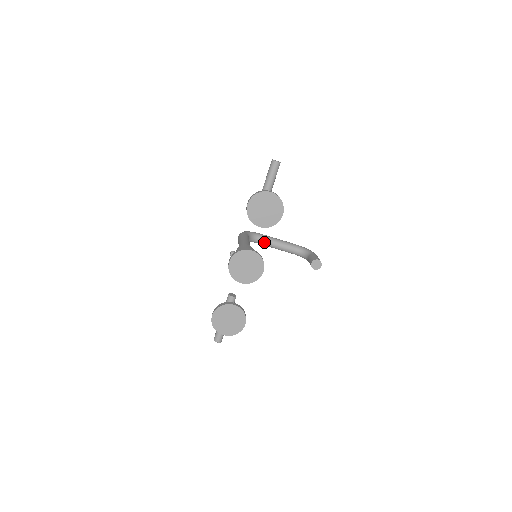
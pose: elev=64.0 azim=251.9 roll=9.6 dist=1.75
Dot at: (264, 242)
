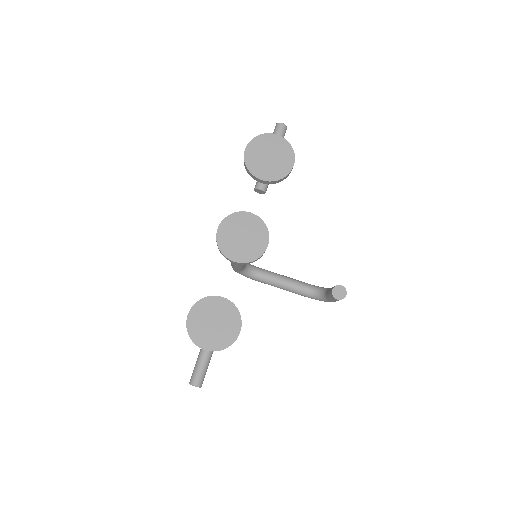
Dot at: (265, 277)
